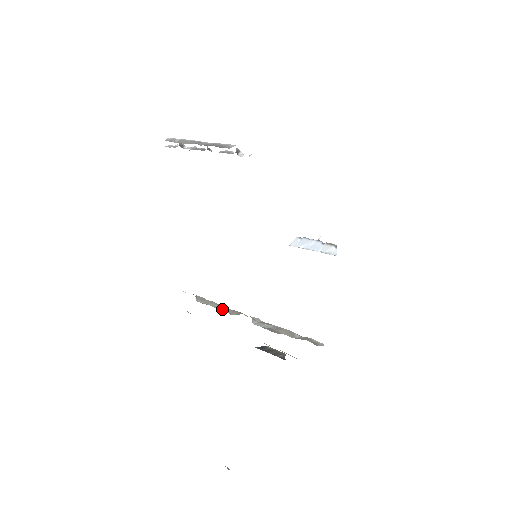
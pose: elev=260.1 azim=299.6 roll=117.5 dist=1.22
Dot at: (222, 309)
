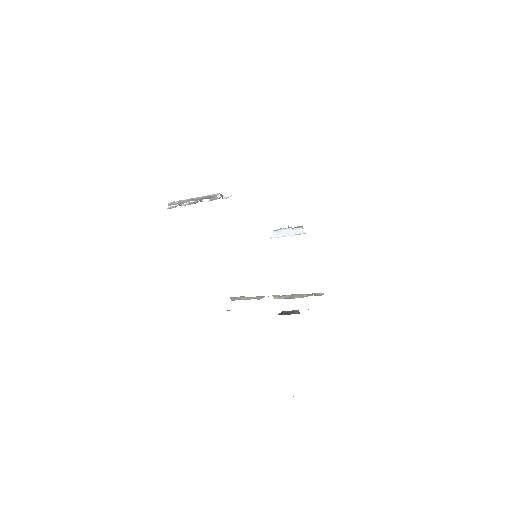
Dot at: (250, 299)
